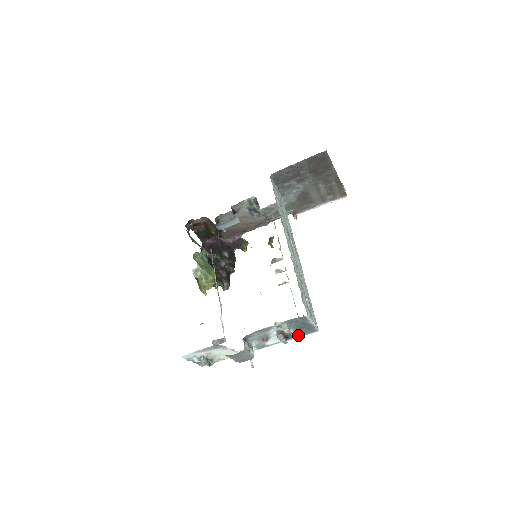
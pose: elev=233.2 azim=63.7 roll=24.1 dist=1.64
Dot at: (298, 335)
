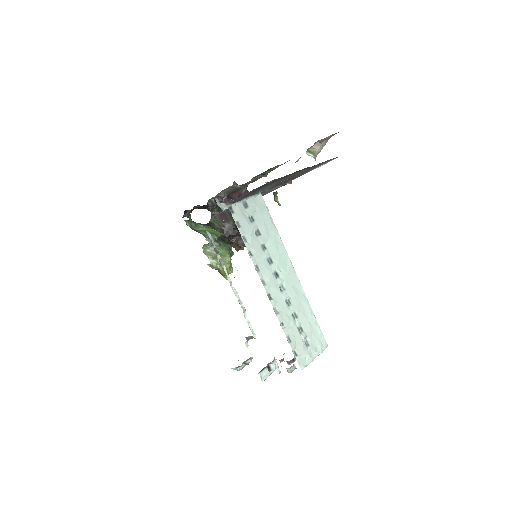
Dot at: occluded
